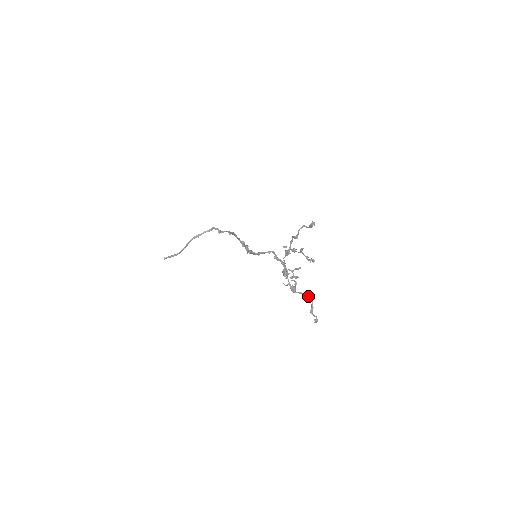
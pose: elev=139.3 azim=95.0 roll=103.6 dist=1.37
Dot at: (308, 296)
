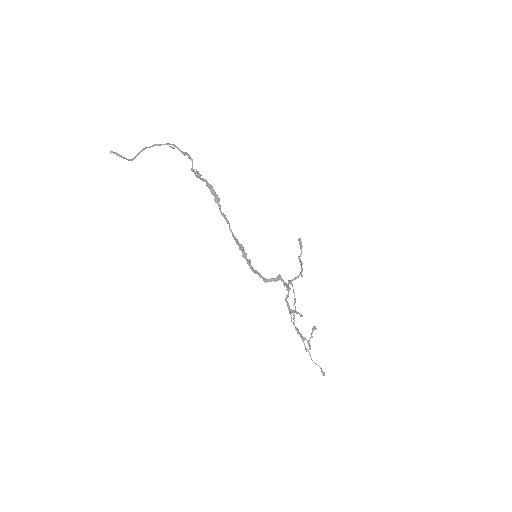
Dot at: (300, 273)
